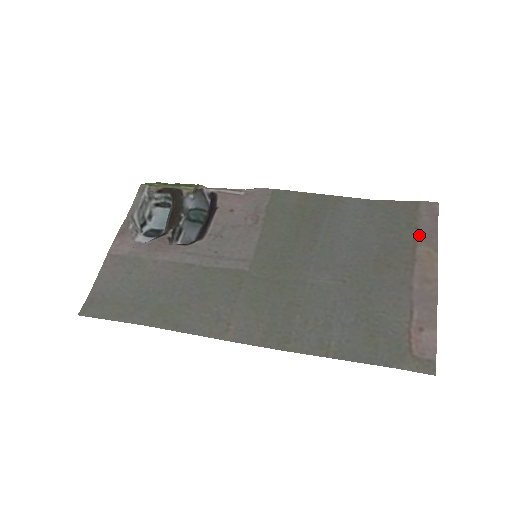
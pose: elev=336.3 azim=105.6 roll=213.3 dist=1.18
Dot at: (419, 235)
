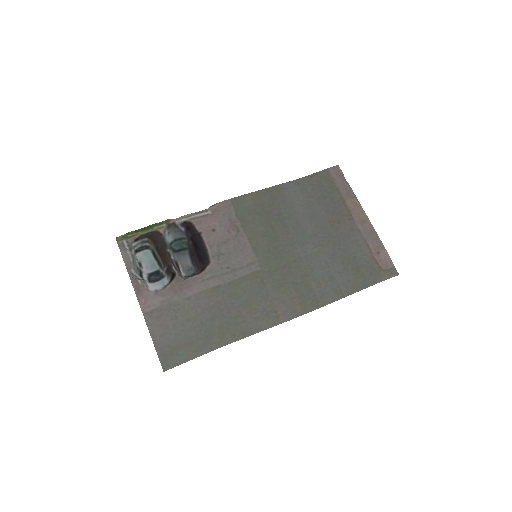
Dot at: (342, 193)
